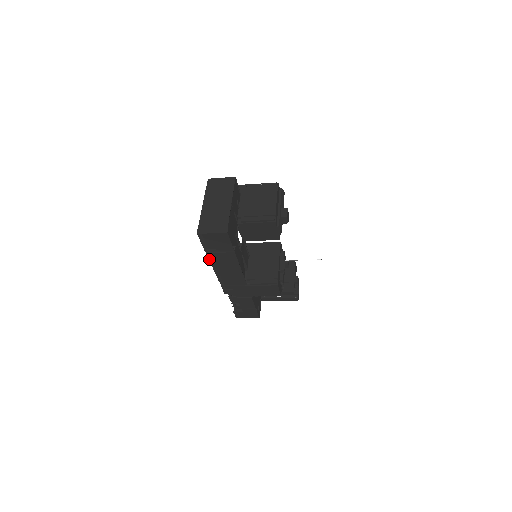
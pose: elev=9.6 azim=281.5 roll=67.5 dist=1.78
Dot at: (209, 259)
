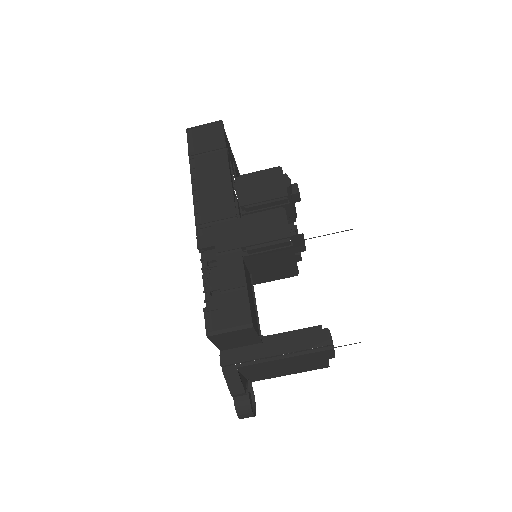
Dot at: (191, 171)
